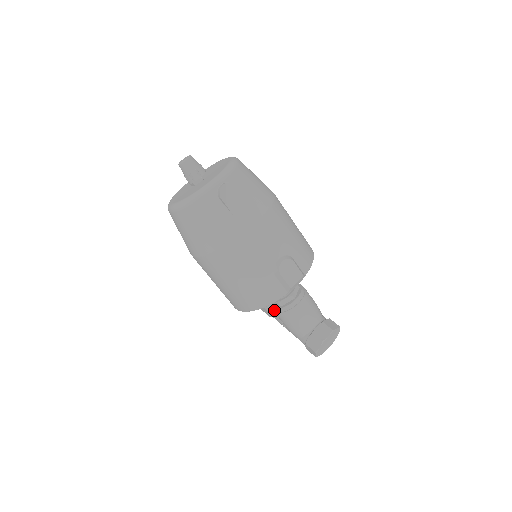
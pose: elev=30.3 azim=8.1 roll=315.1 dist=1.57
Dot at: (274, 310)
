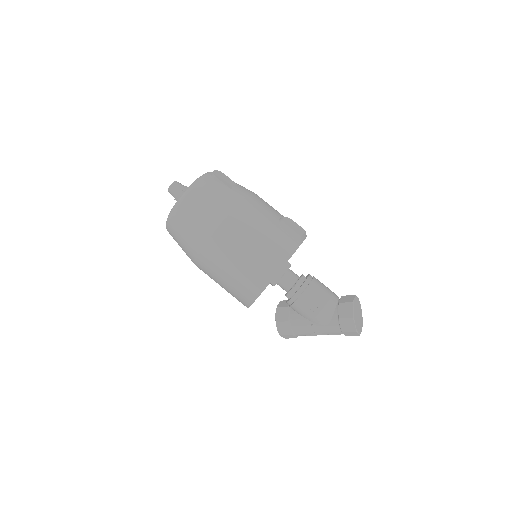
Dot at: (293, 301)
